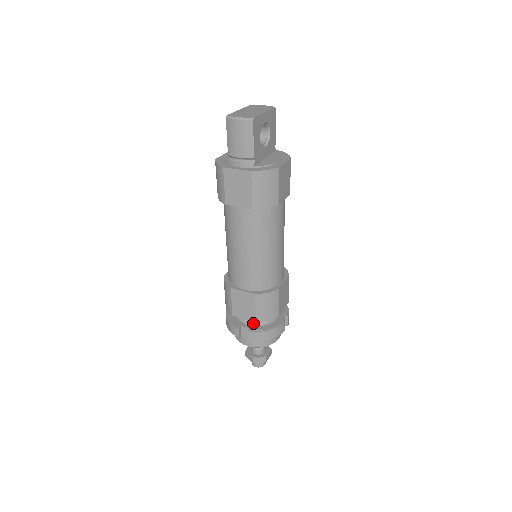
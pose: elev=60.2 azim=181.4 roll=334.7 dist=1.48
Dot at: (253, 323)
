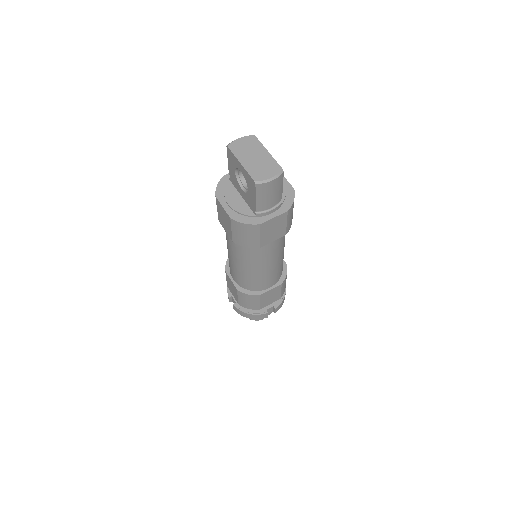
Dot at: occluded
